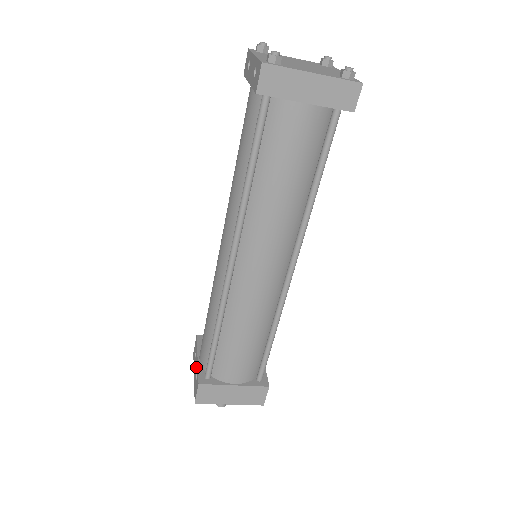
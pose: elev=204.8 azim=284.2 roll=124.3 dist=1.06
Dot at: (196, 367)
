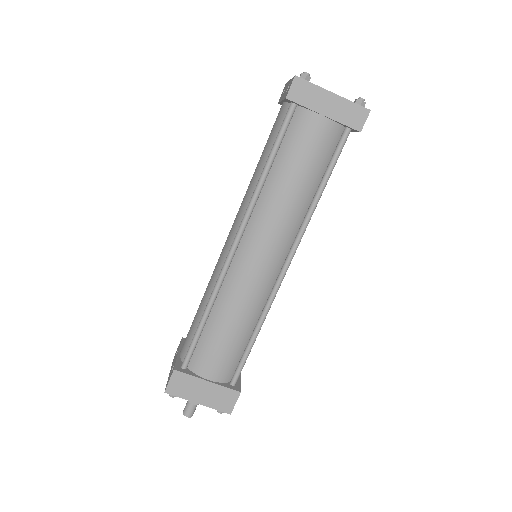
Dot at: (174, 361)
